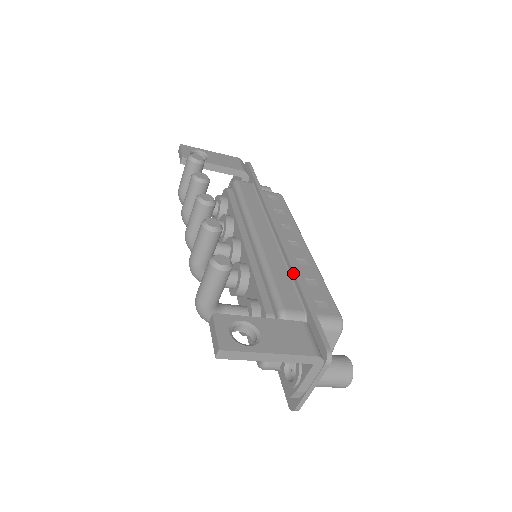
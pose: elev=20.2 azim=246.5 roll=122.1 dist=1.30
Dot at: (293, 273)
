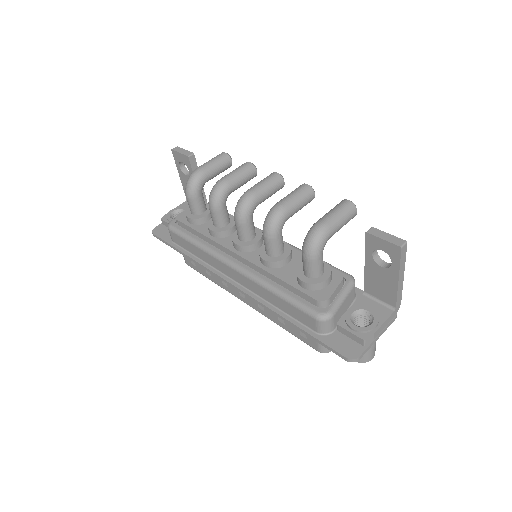
Dot at: occluded
